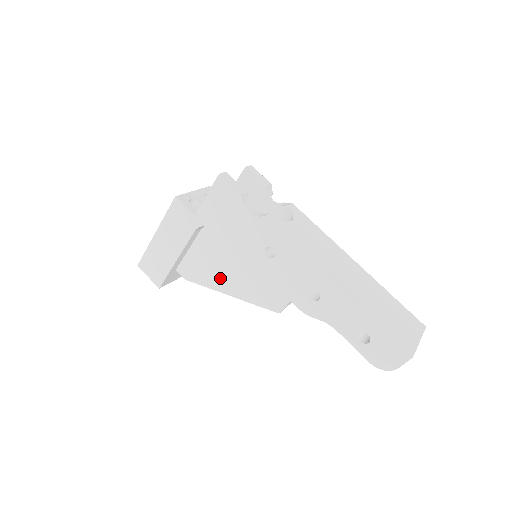
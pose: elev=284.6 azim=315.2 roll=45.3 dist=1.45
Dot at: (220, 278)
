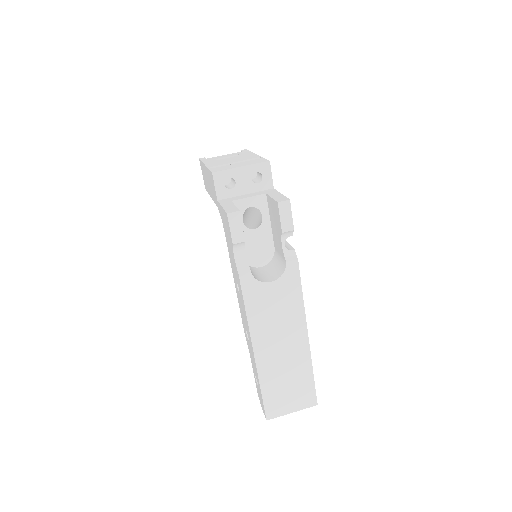
Dot at: occluded
